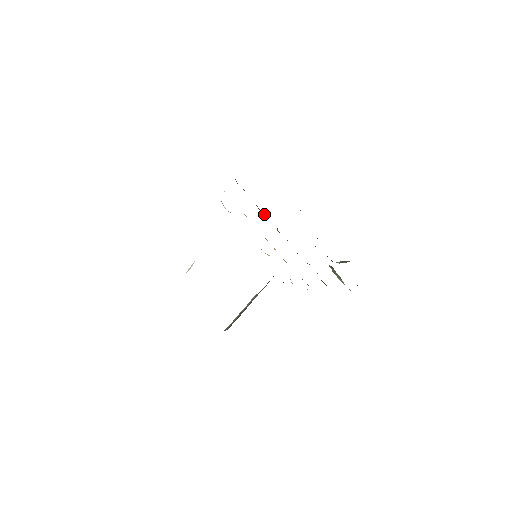
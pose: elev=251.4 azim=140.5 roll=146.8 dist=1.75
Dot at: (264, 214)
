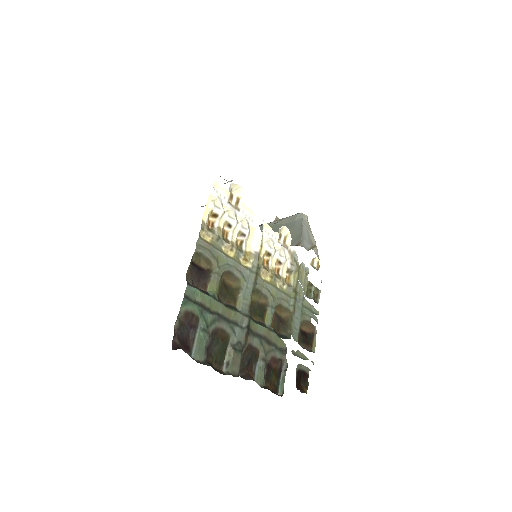
Dot at: (235, 282)
